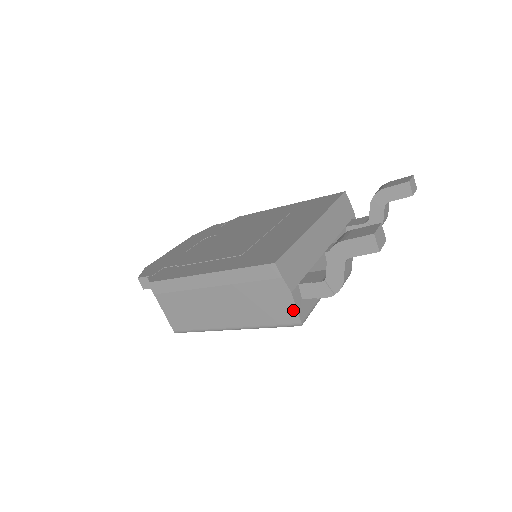
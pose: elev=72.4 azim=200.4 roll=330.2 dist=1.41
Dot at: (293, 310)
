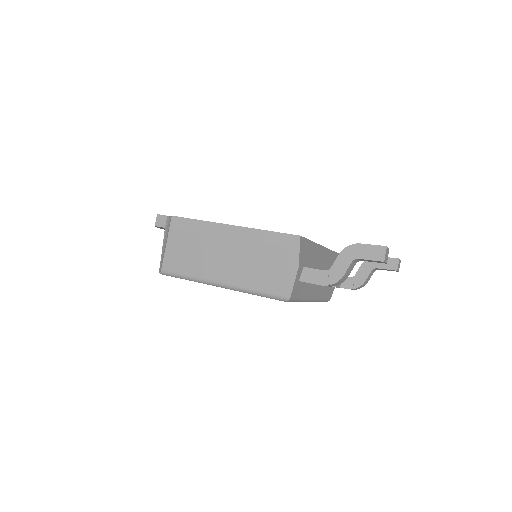
Dot at: (290, 282)
